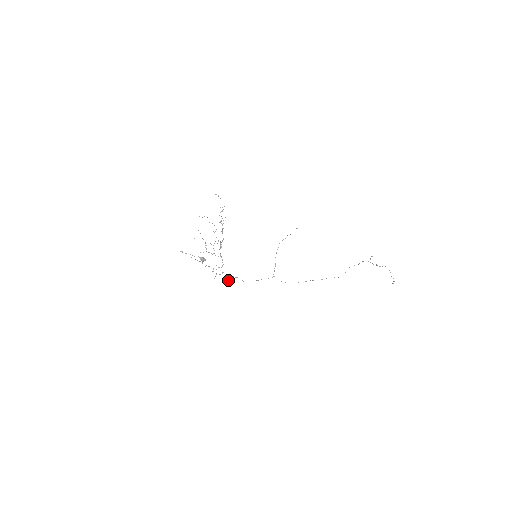
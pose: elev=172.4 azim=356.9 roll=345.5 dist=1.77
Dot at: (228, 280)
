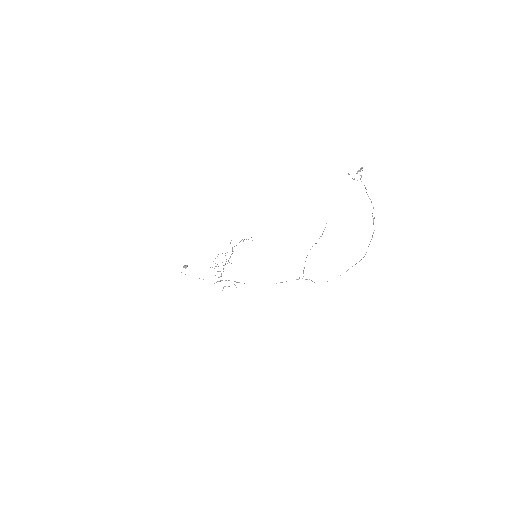
Dot at: occluded
